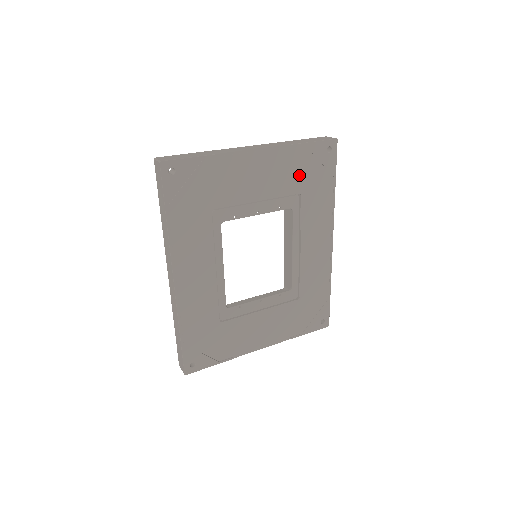
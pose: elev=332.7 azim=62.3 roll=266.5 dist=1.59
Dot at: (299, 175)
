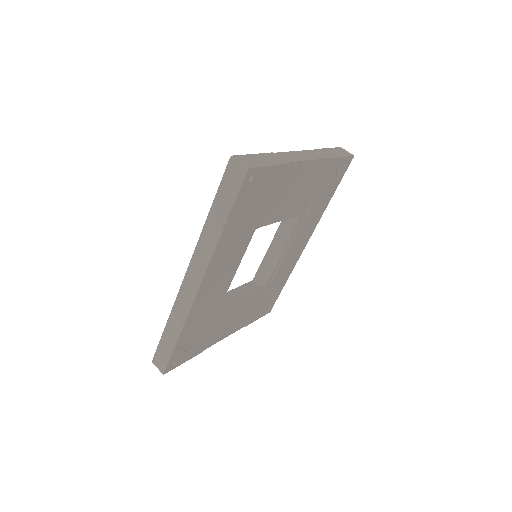
Dot at: (320, 186)
